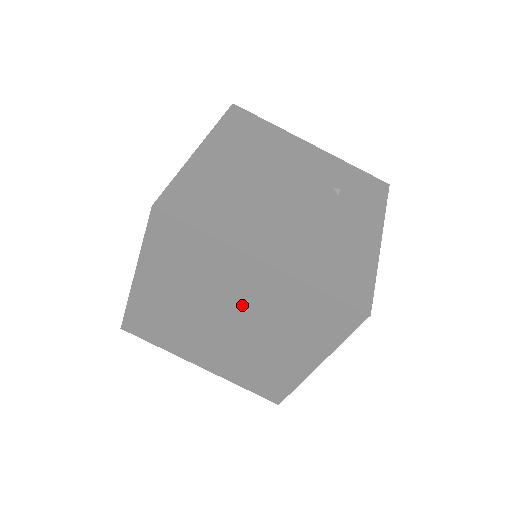
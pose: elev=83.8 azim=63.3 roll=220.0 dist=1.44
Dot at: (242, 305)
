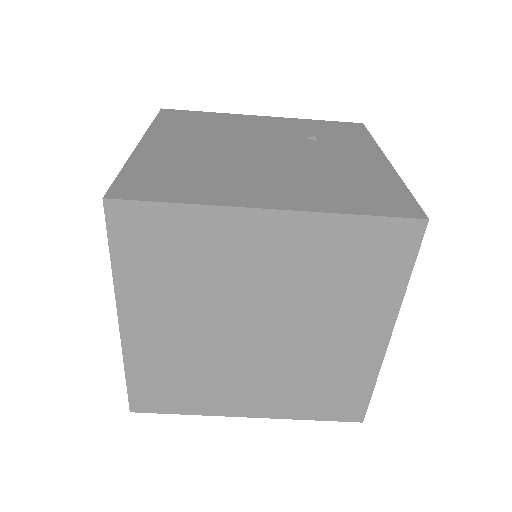
Dot at: (266, 292)
